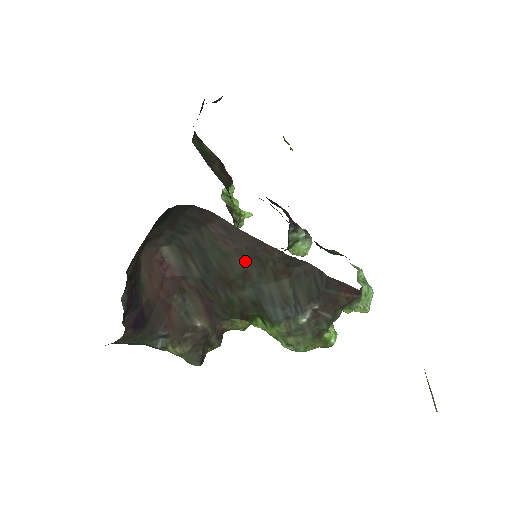
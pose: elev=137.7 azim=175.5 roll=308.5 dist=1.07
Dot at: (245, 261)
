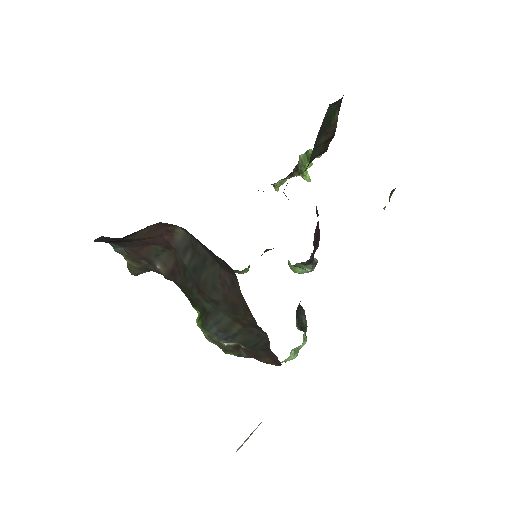
Dot at: (224, 301)
